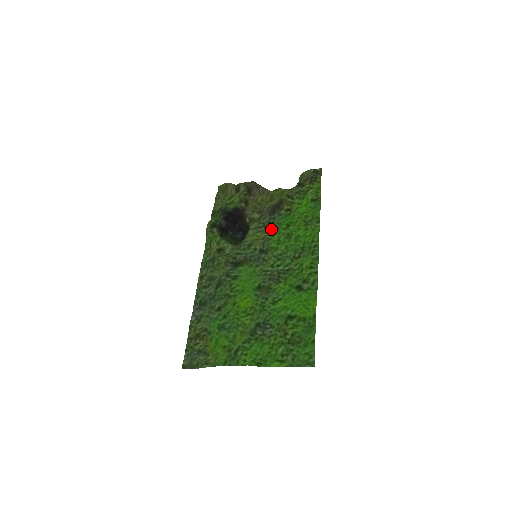
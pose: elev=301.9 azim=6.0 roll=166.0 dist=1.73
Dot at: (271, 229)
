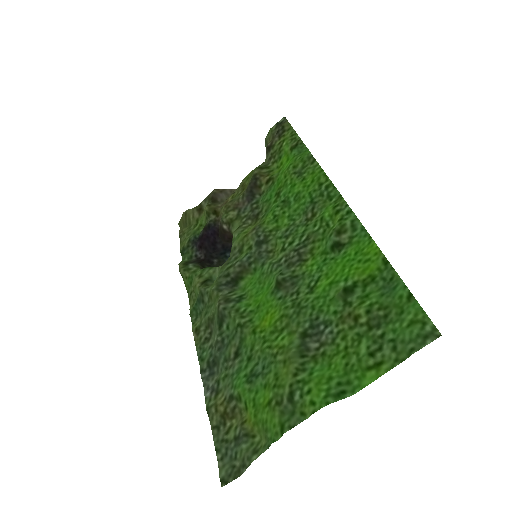
Dot at: (259, 215)
